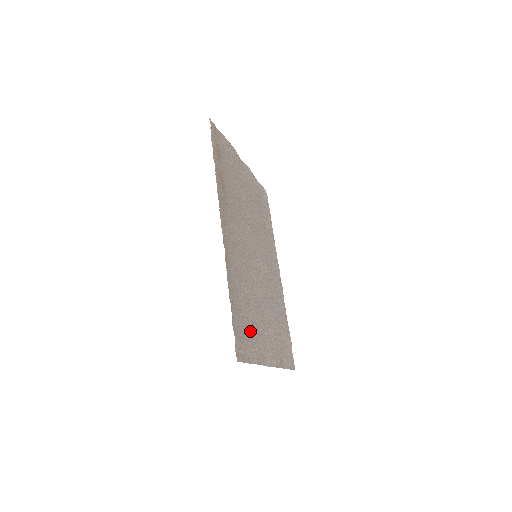
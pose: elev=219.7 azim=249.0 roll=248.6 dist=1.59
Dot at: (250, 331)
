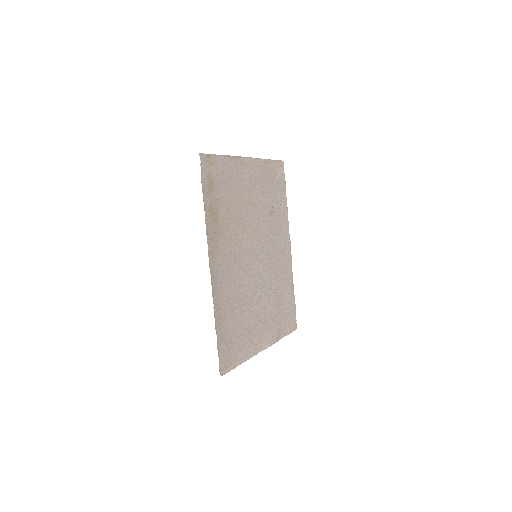
Dot at: (239, 338)
